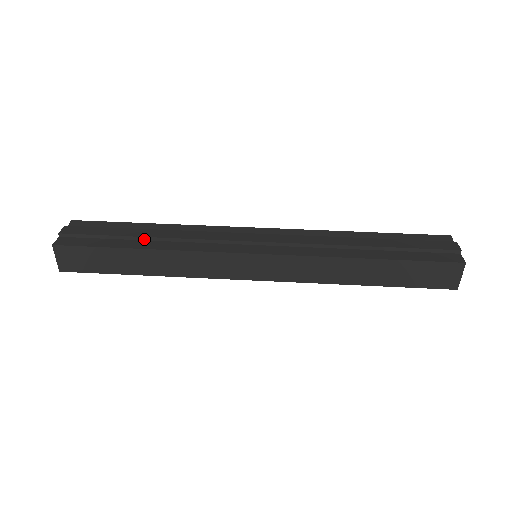
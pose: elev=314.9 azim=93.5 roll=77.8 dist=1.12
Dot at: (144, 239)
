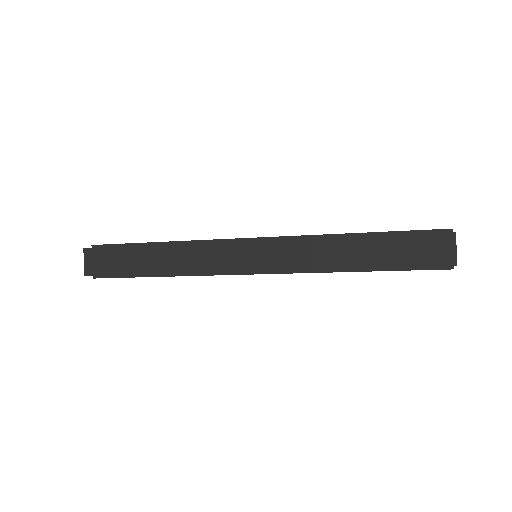
Dot at: (159, 244)
